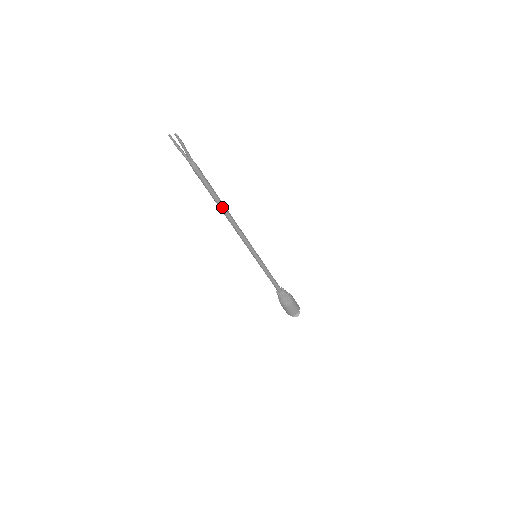
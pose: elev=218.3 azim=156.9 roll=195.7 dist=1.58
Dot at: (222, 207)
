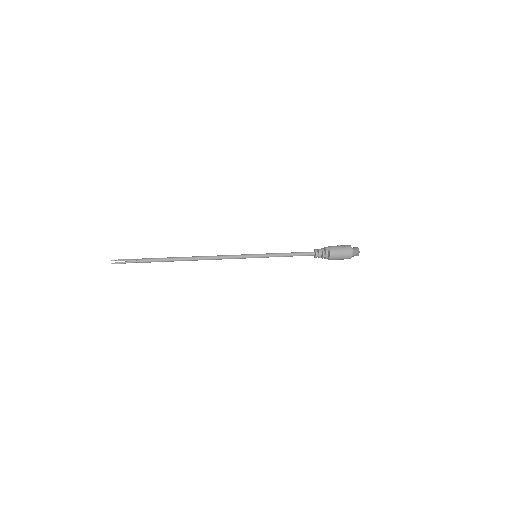
Dot at: occluded
